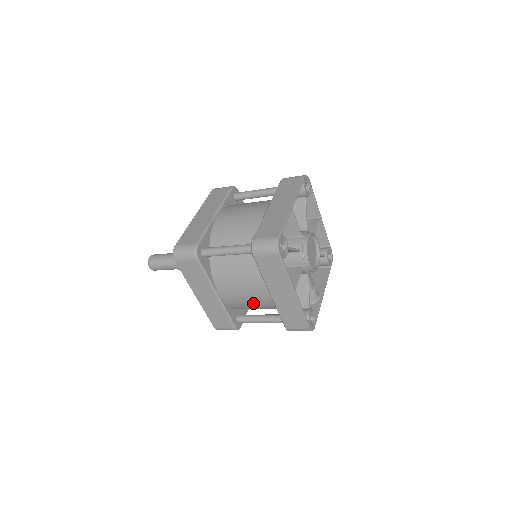
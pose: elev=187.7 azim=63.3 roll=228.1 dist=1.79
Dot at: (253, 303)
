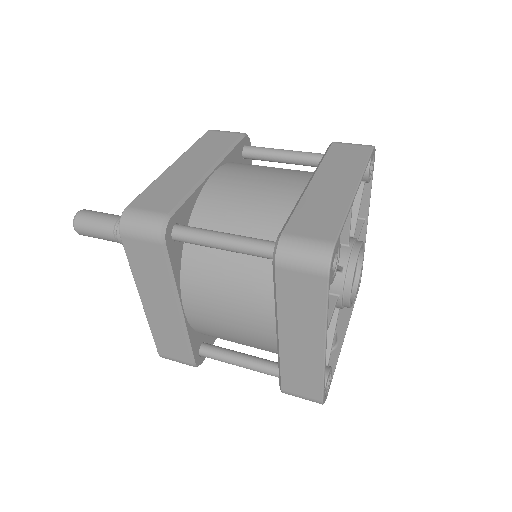
Dot at: (238, 337)
